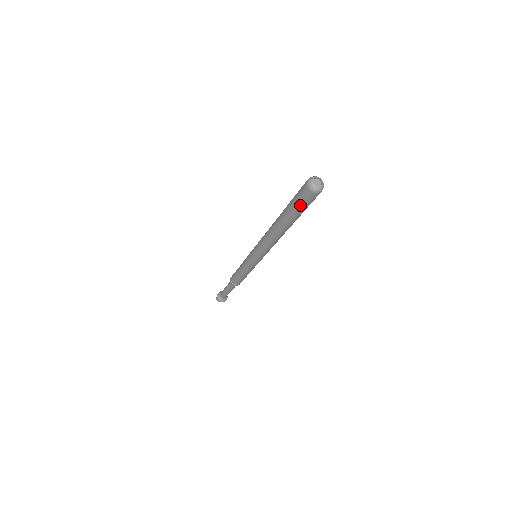
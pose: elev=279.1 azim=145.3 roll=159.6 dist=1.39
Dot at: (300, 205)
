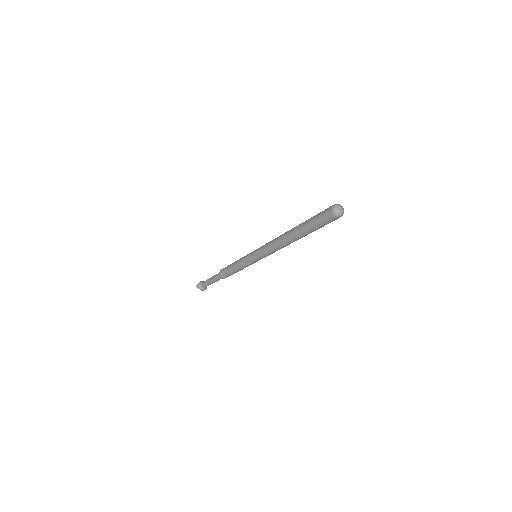
Dot at: (318, 221)
